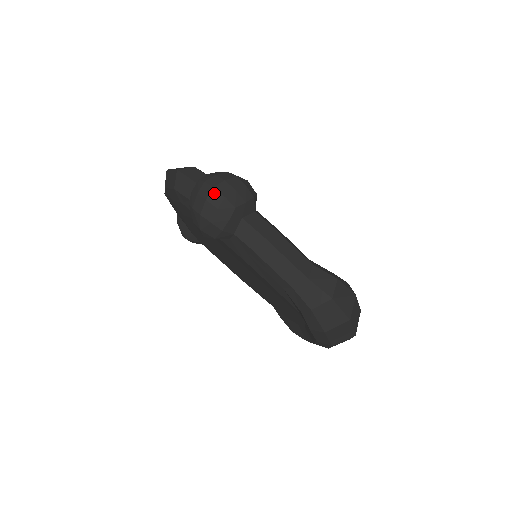
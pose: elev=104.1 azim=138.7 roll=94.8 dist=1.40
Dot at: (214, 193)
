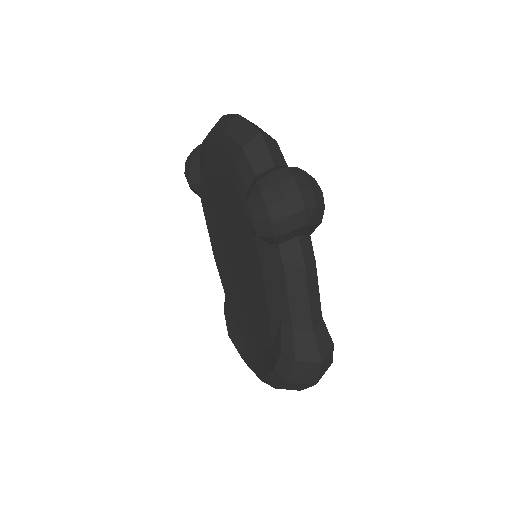
Dot at: (297, 197)
